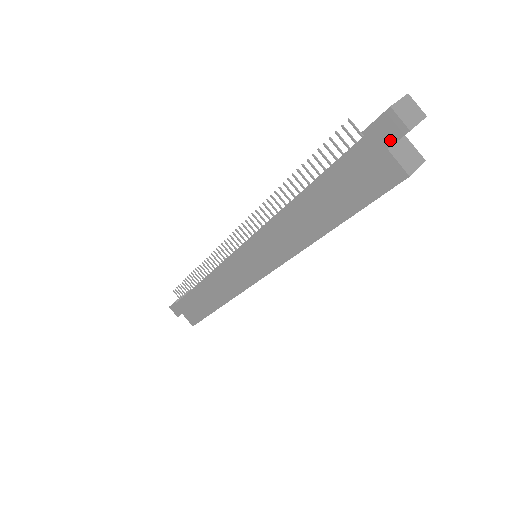
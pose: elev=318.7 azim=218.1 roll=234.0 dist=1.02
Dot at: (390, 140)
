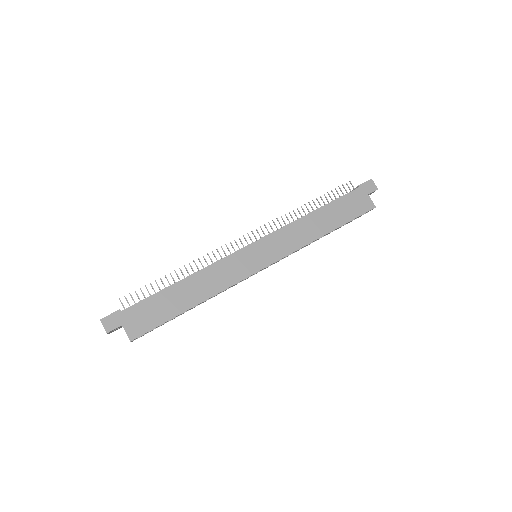
Dot at: (370, 191)
